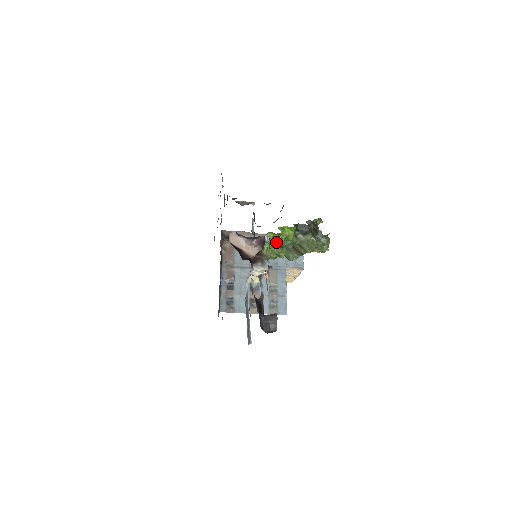
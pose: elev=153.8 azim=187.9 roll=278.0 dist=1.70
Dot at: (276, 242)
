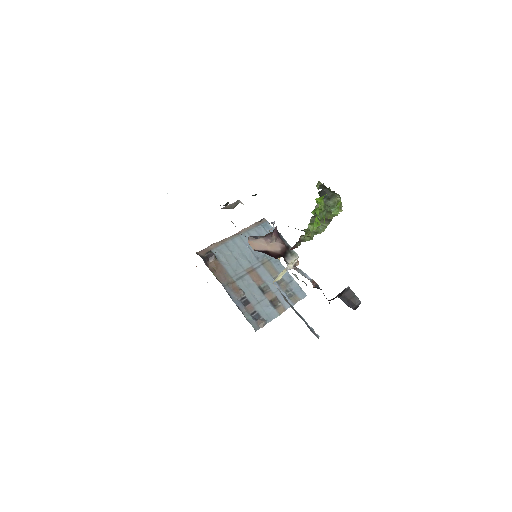
Dot at: (335, 214)
